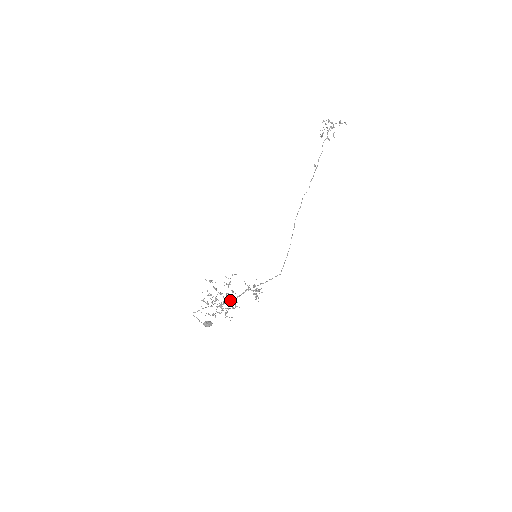
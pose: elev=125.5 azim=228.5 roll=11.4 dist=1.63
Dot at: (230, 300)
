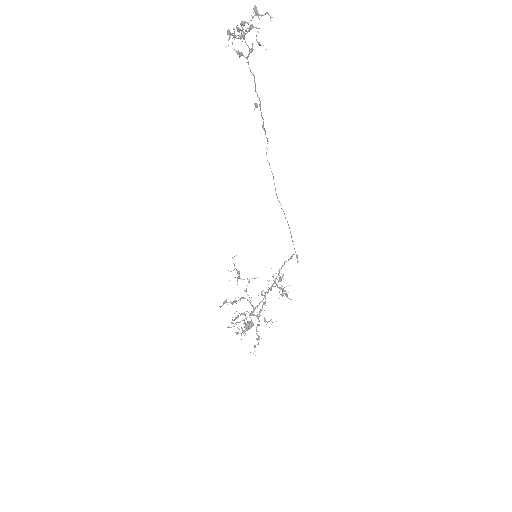
Dot at: (258, 305)
